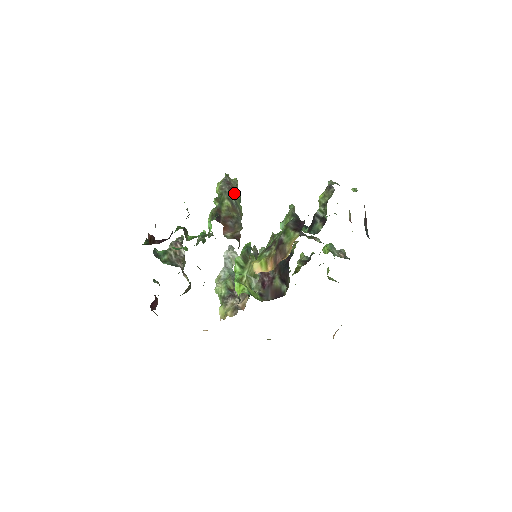
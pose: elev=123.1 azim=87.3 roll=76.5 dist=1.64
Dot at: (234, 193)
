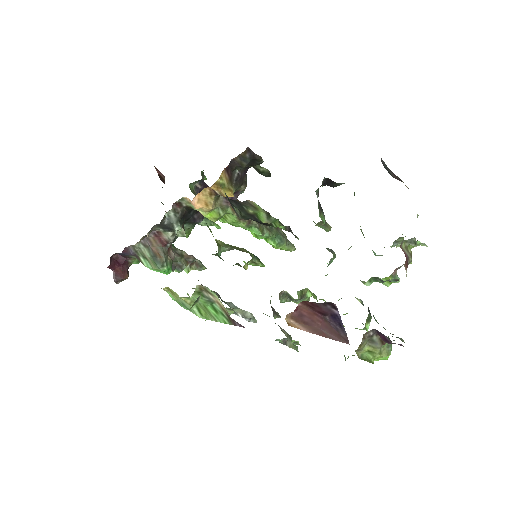
Dot at: (277, 229)
